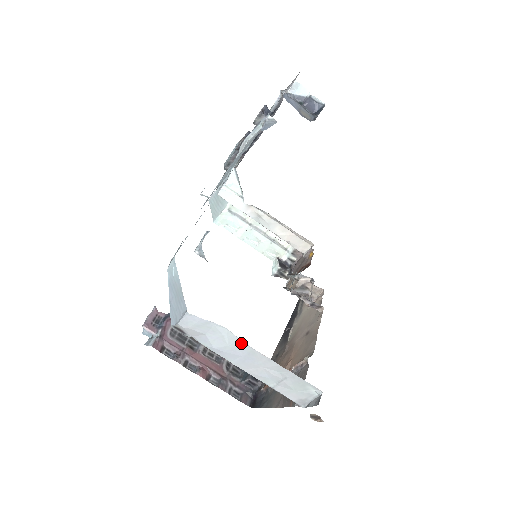
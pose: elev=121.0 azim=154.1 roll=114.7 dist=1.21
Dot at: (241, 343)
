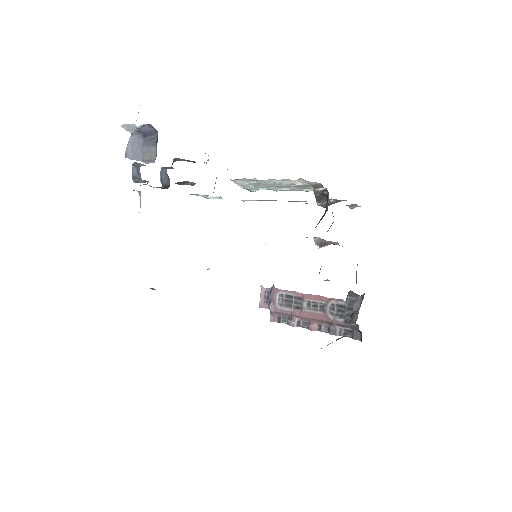
Dot at: occluded
